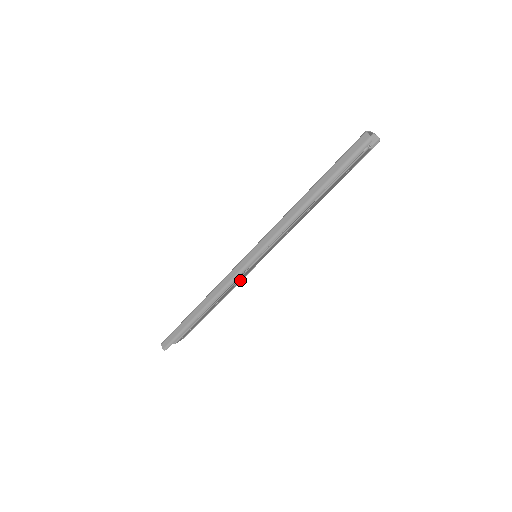
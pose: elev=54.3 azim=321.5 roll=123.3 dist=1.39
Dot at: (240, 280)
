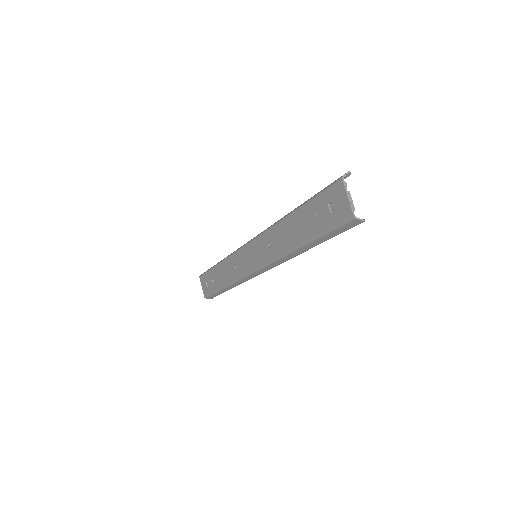
Dot at: occluded
